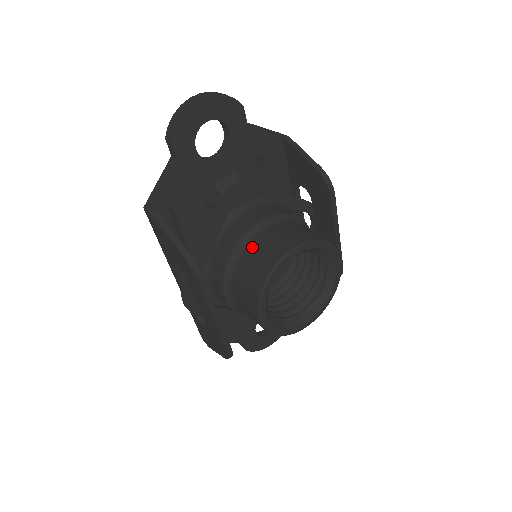
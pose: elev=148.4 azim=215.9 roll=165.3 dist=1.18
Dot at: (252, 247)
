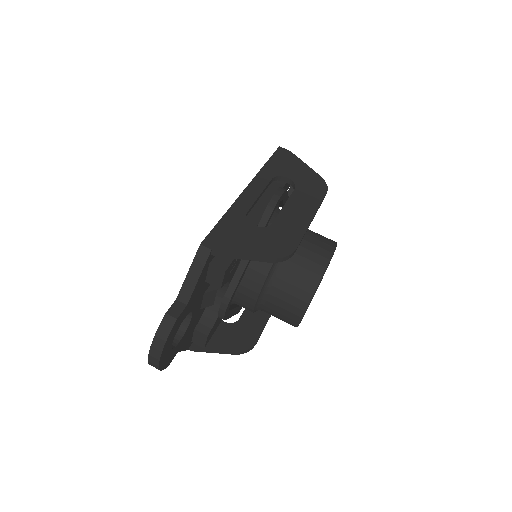
Dot at: (267, 312)
